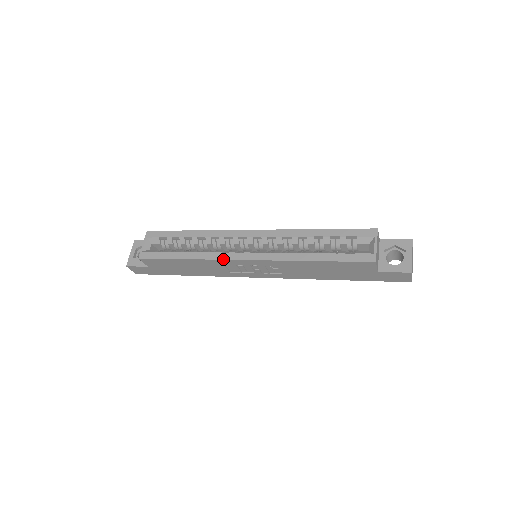
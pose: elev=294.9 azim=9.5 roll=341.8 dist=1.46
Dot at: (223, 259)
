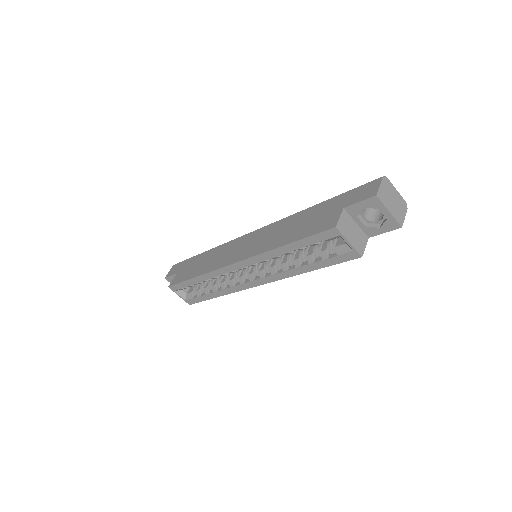
Dot at: occluded
